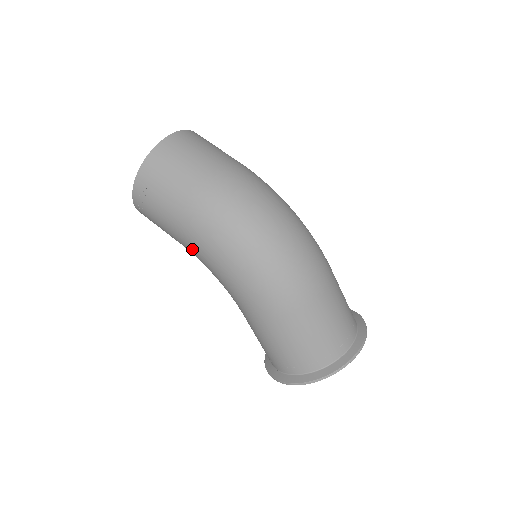
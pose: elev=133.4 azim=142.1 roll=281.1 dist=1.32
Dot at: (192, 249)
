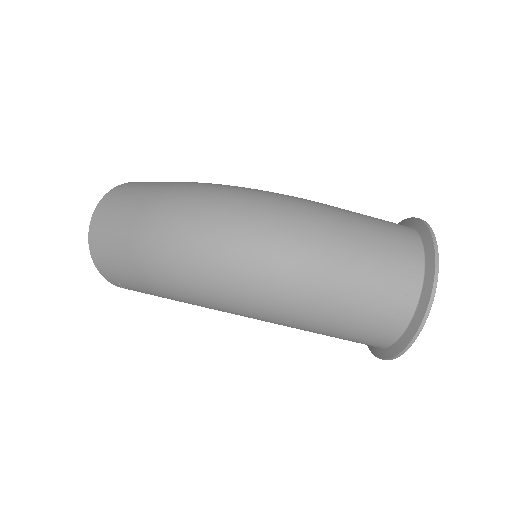
Dot at: occluded
